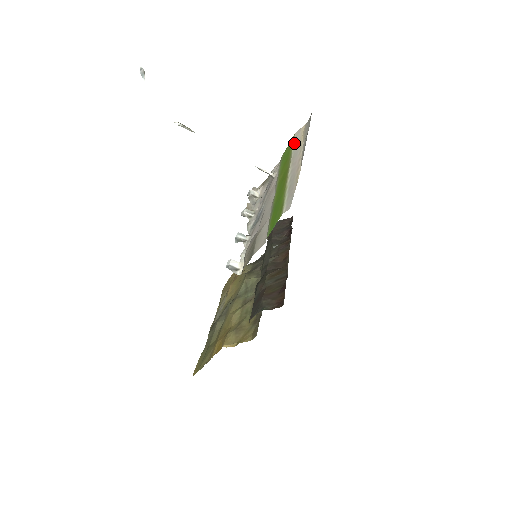
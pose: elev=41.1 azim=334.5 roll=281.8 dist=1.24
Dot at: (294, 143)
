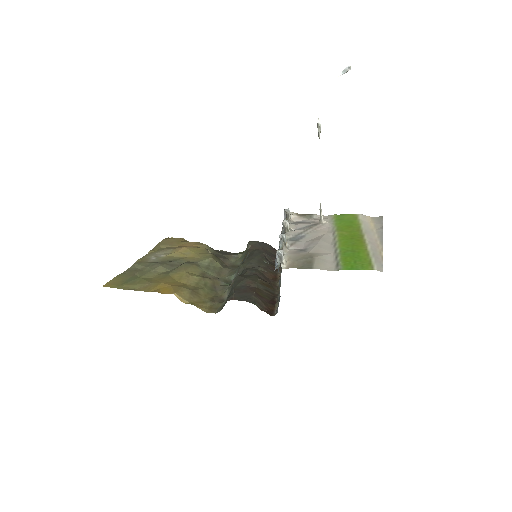
Dot at: (362, 221)
